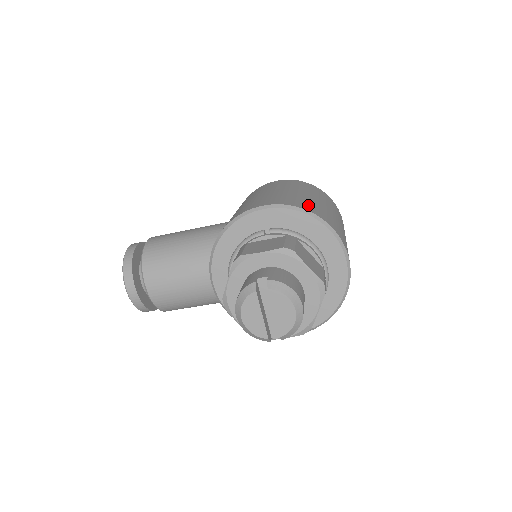
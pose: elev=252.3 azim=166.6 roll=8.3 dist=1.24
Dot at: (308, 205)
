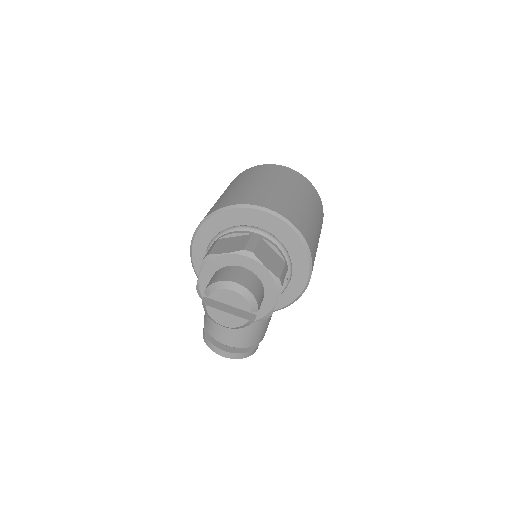
Dot at: (214, 207)
